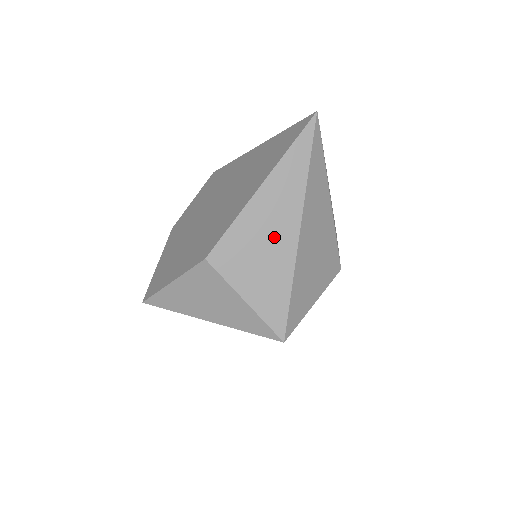
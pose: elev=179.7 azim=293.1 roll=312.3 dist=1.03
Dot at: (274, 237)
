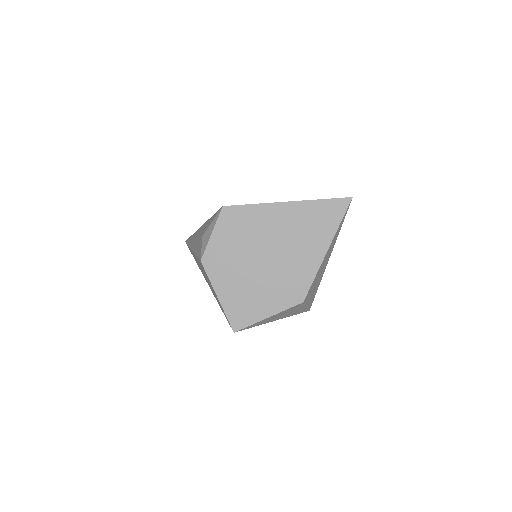
Dot at: occluded
